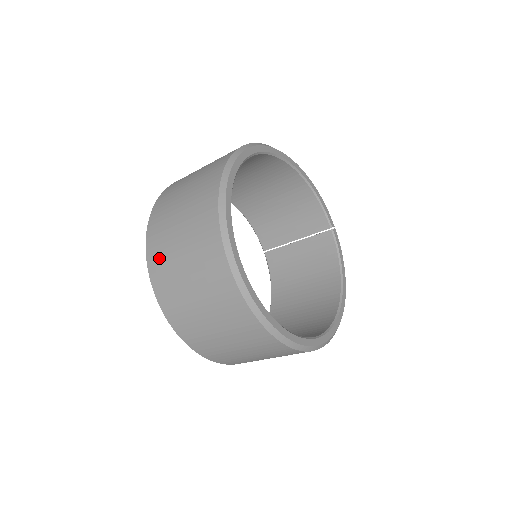
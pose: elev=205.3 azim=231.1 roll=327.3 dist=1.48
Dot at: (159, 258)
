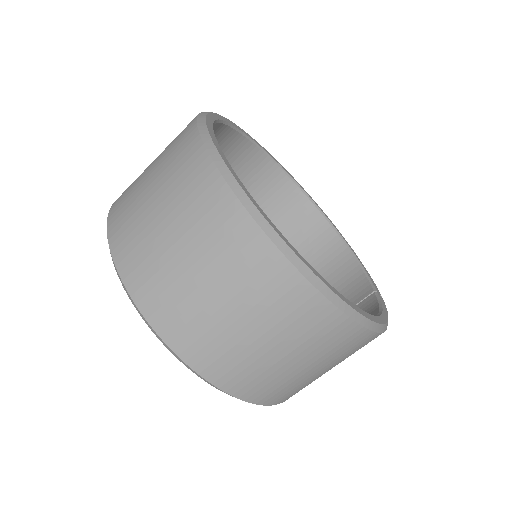
Dot at: occluded
